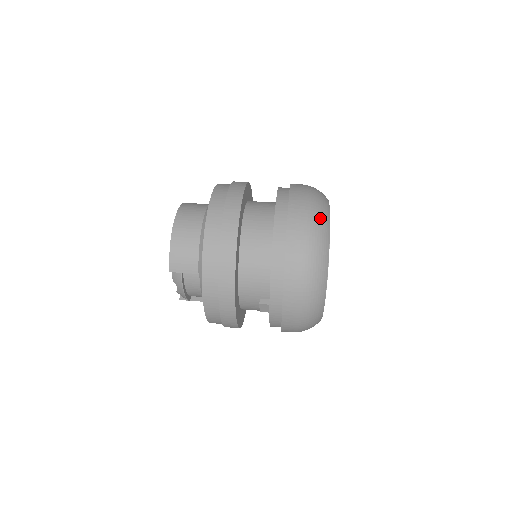
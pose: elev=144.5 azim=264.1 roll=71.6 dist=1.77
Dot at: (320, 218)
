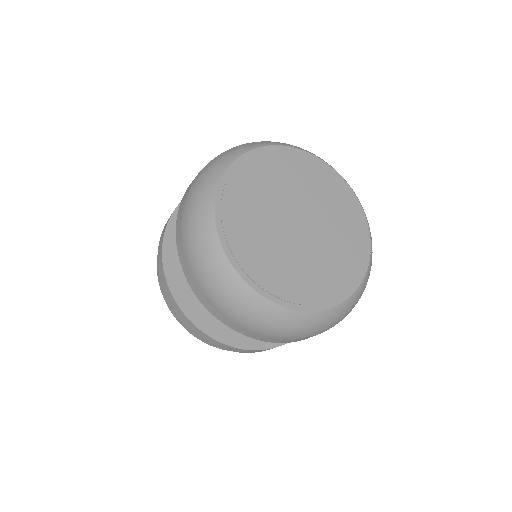
Dot at: (212, 167)
